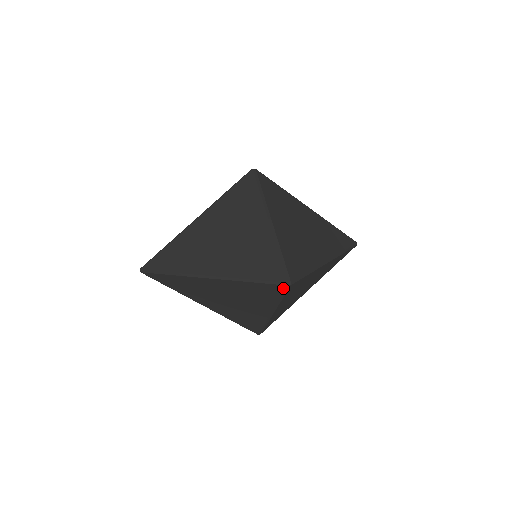
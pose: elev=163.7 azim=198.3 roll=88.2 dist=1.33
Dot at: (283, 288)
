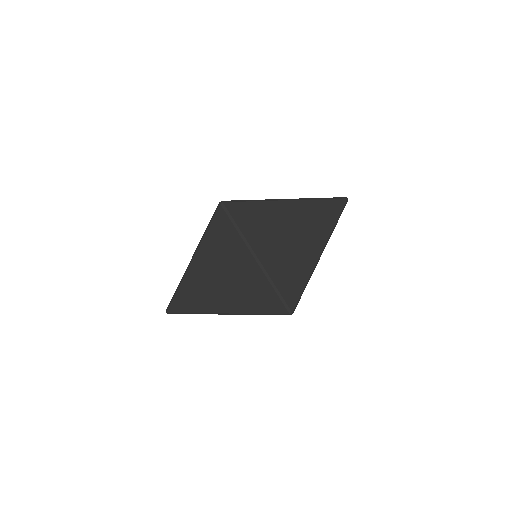
Dot at: occluded
